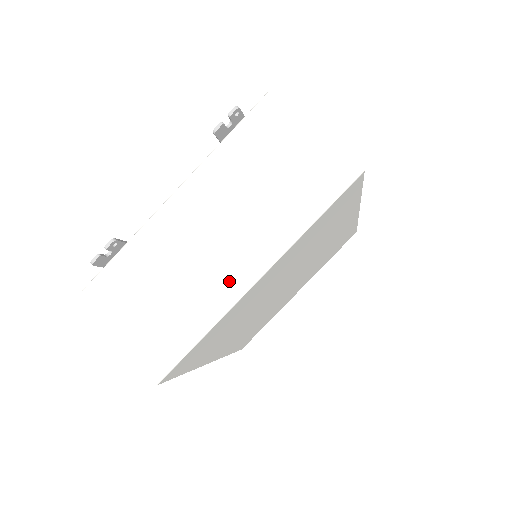
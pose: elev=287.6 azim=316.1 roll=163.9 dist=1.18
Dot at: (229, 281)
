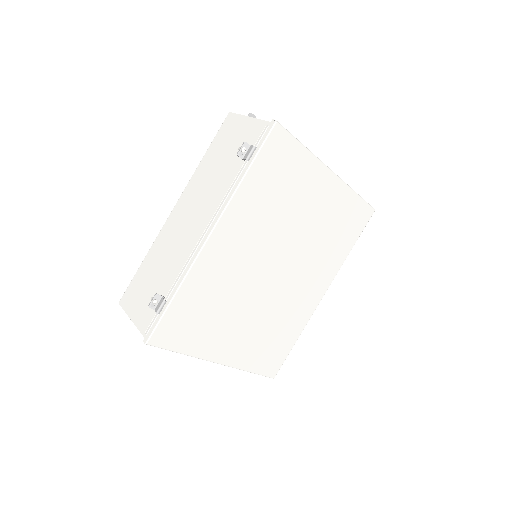
Dot at: occluded
